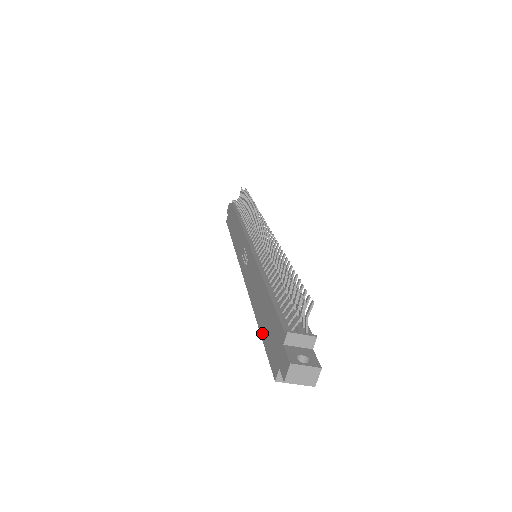
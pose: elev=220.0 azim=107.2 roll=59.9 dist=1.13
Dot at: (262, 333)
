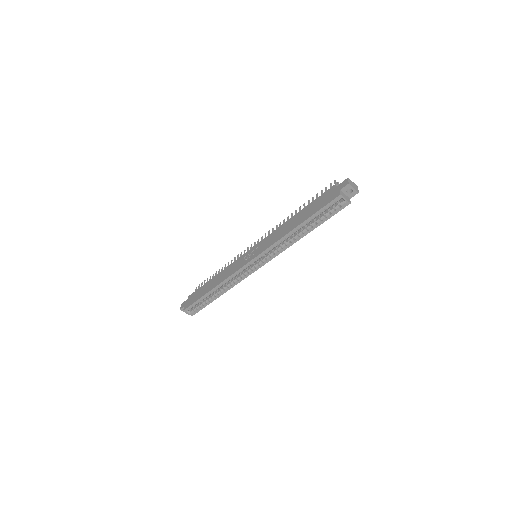
Dot at: (310, 215)
